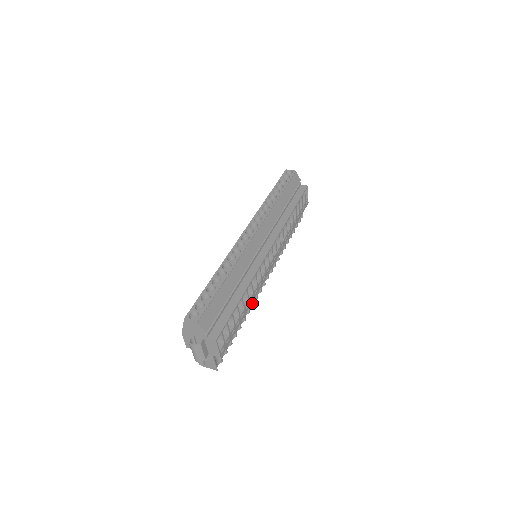
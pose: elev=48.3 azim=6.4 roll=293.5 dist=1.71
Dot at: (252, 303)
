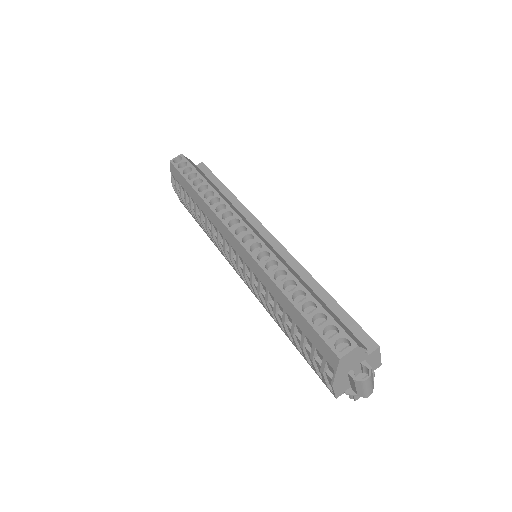
Dot at: occluded
